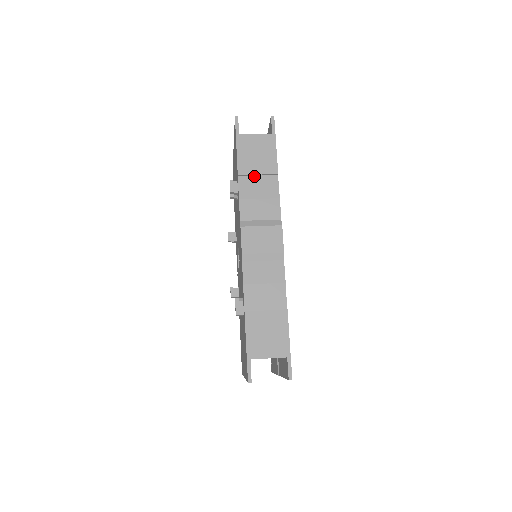
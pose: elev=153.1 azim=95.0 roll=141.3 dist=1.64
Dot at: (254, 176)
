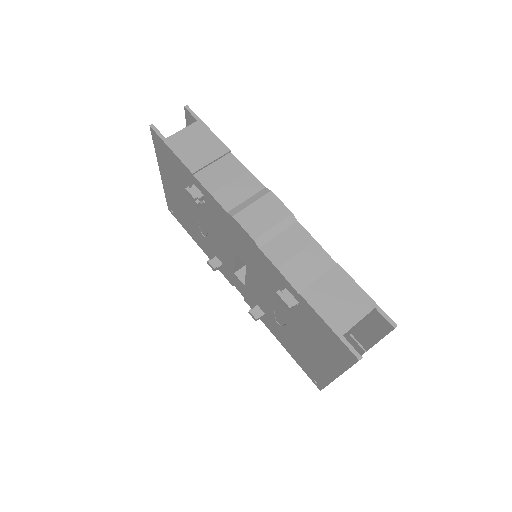
Dot at: (209, 166)
